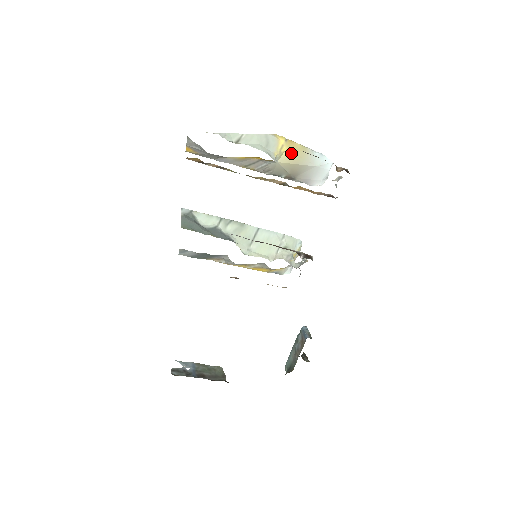
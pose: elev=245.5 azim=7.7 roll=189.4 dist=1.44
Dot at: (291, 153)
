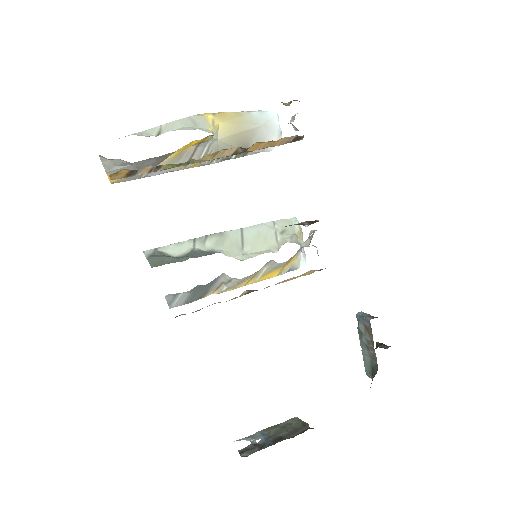
Dot at: (227, 124)
